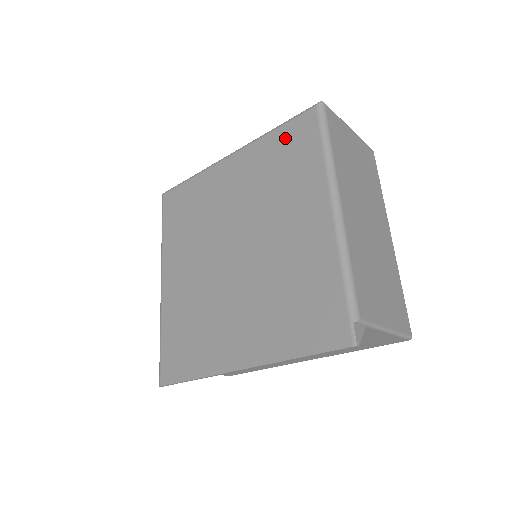
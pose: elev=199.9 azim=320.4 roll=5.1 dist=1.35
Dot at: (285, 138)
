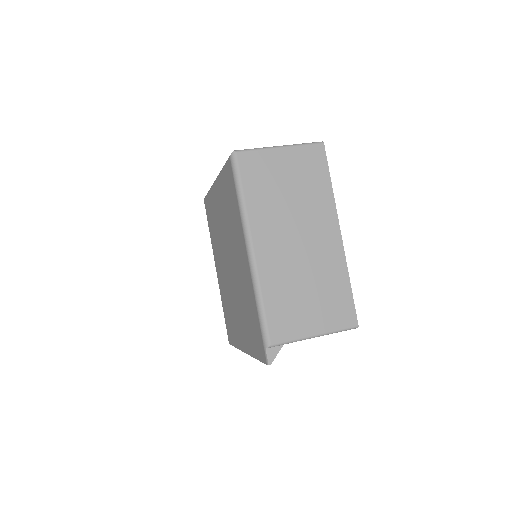
Dot at: (226, 181)
